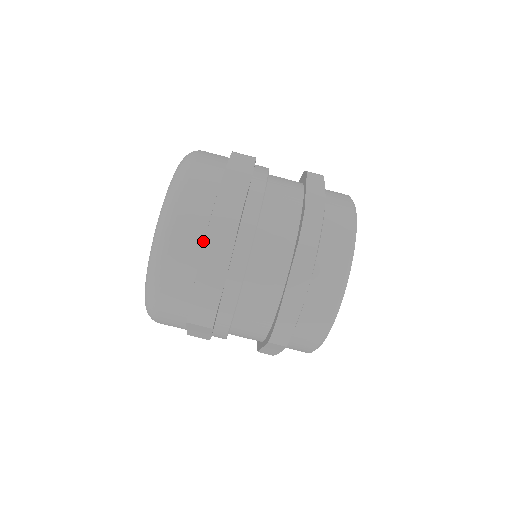
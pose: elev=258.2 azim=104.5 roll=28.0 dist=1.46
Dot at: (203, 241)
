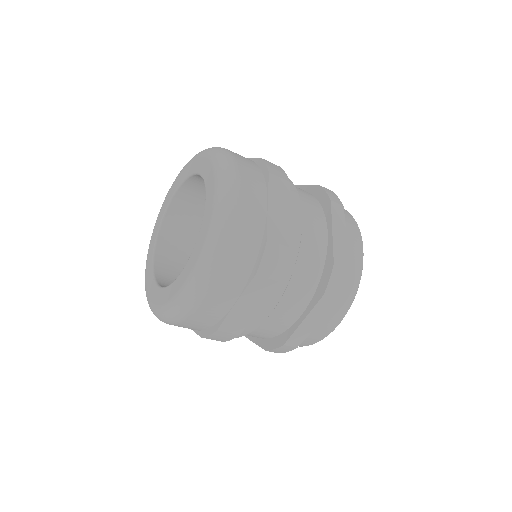
Dot at: (243, 288)
